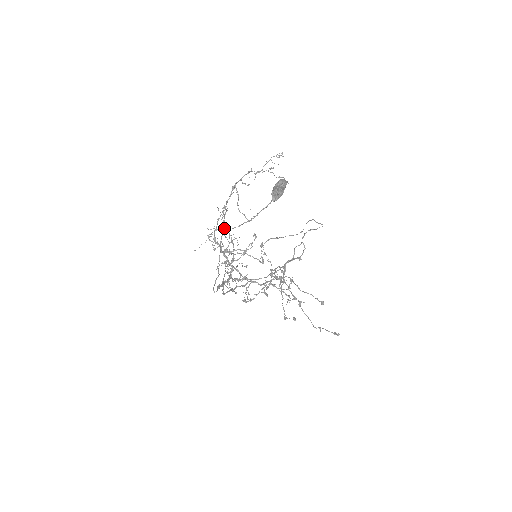
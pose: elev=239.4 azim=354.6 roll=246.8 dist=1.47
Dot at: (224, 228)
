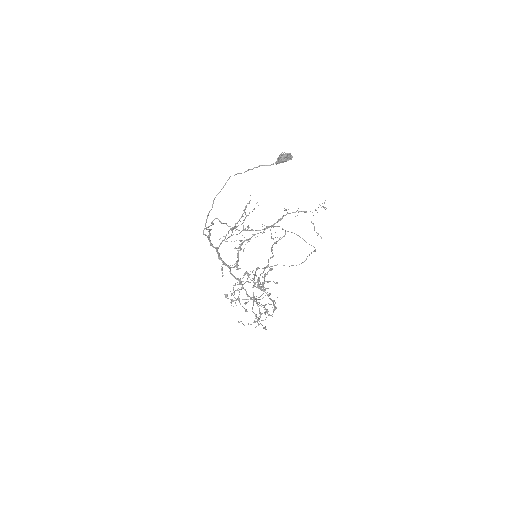
Dot at: (247, 215)
